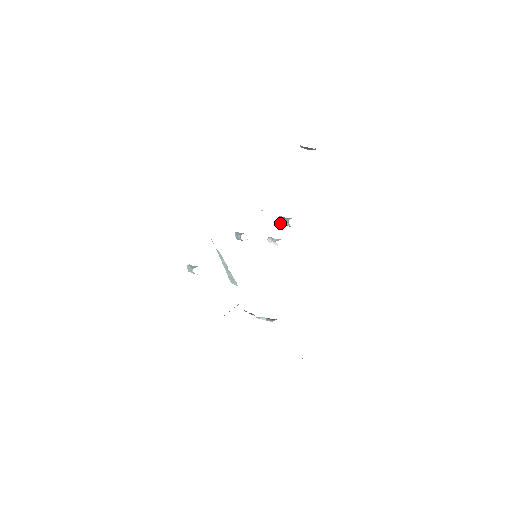
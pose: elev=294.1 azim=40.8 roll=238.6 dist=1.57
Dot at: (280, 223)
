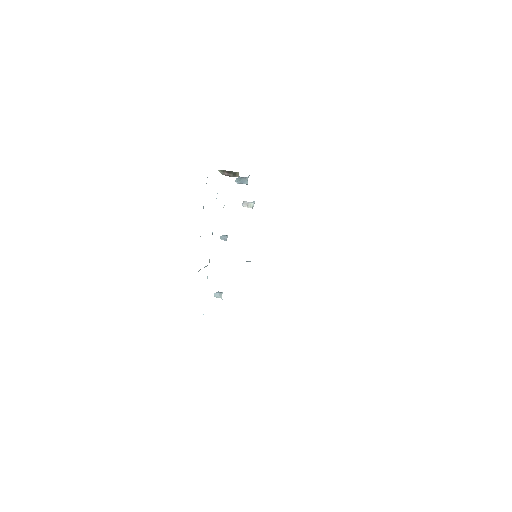
Dot at: occluded
